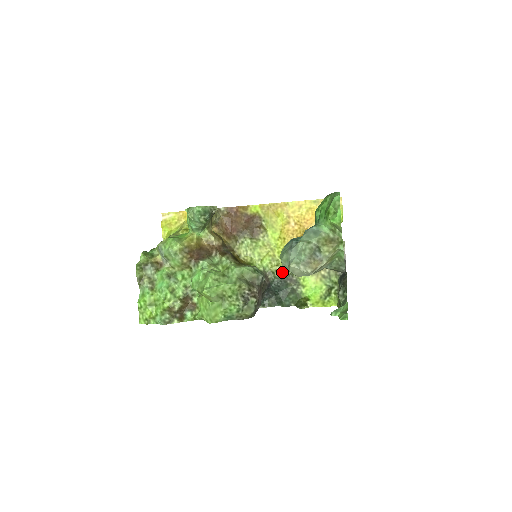
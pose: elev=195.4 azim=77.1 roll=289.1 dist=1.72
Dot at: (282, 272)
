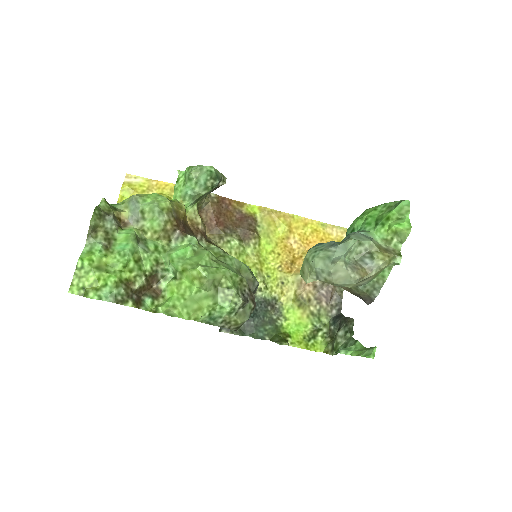
Dot at: (266, 293)
